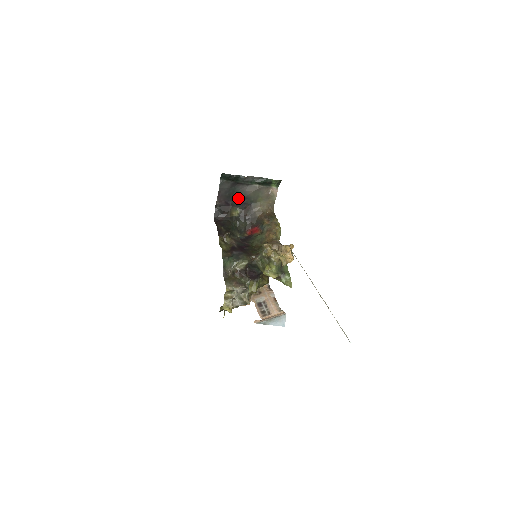
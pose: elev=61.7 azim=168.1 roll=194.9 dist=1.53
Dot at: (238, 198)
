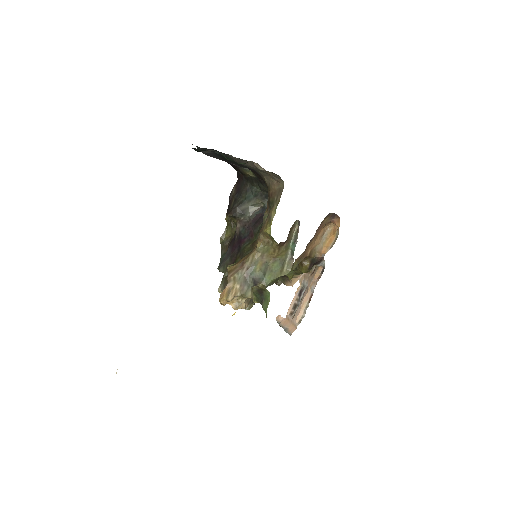
Dot at: occluded
